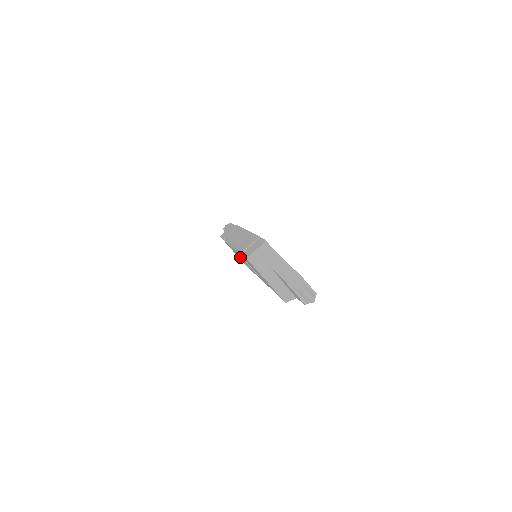
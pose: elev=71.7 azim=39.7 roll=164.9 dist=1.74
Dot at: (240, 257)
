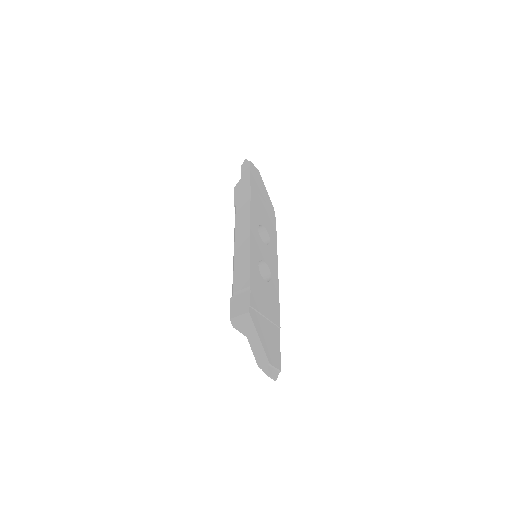
Dot at: occluded
